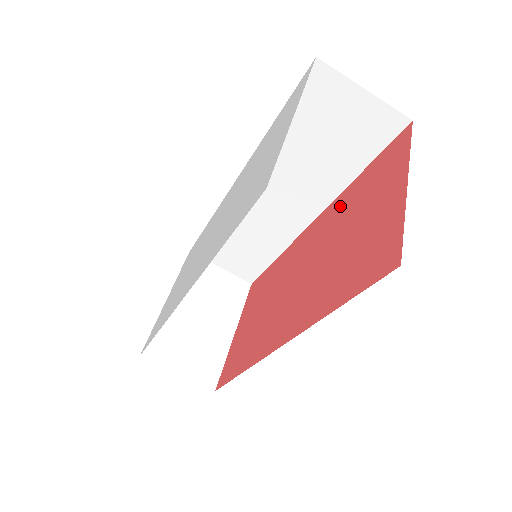
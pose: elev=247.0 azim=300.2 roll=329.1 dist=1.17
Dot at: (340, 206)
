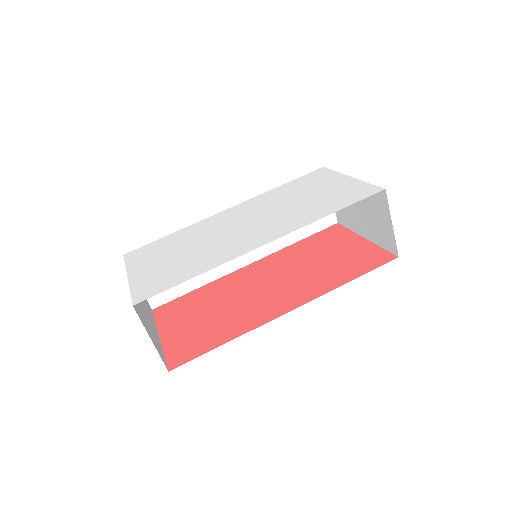
Dot at: (289, 253)
